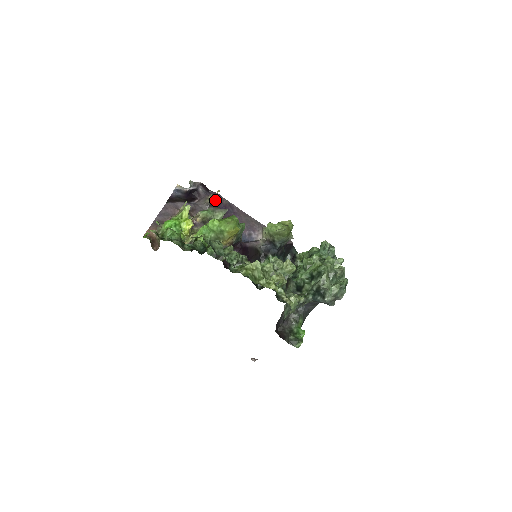
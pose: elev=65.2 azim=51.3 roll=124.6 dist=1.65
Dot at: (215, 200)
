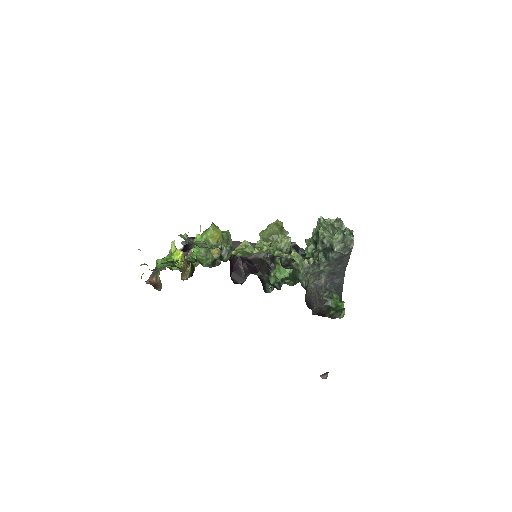
Dot at: occluded
